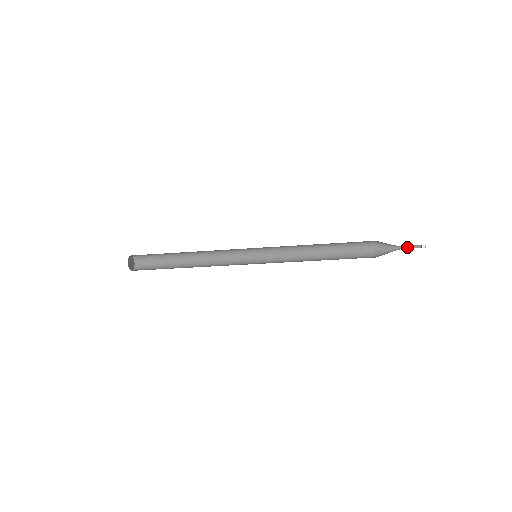
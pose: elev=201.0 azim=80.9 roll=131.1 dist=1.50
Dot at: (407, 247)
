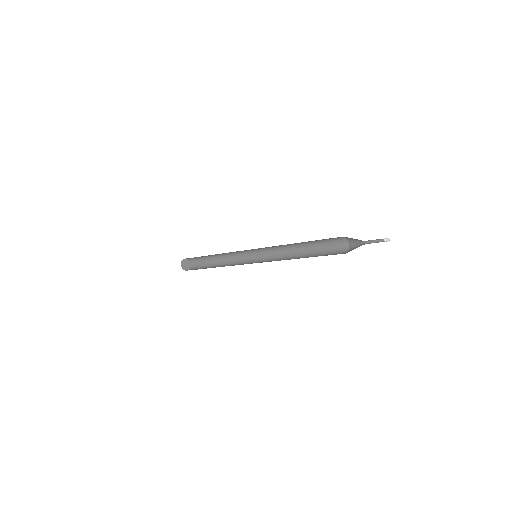
Dot at: (372, 240)
